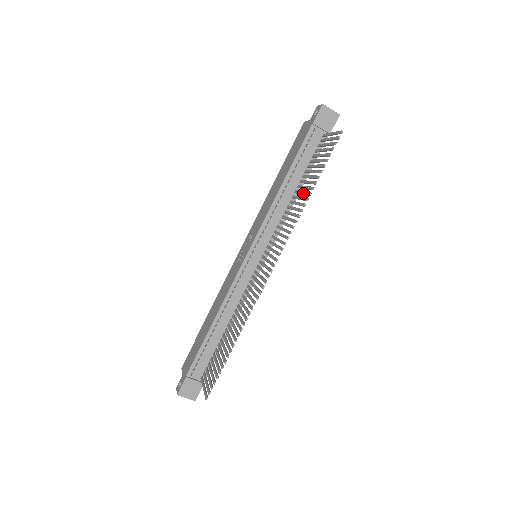
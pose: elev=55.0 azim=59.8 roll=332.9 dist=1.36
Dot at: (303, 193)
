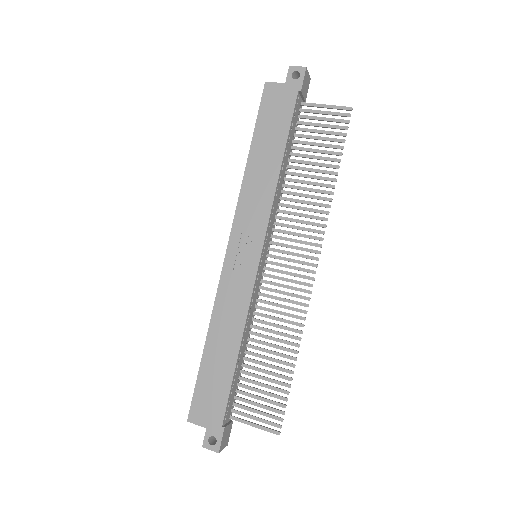
Dot at: (316, 178)
